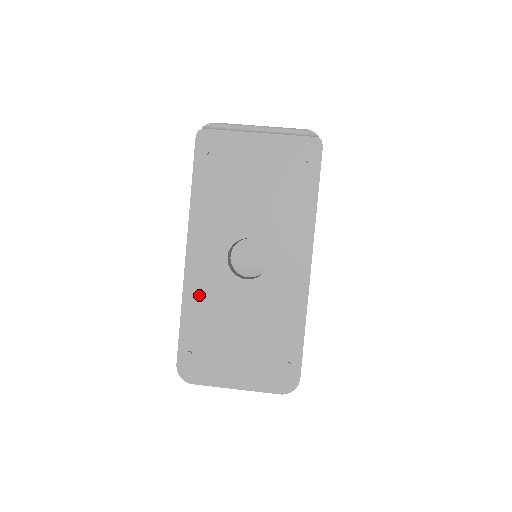
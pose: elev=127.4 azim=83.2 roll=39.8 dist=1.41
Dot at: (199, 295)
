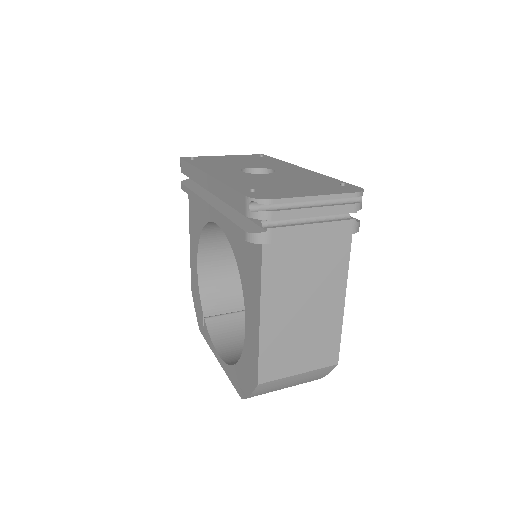
Dot at: (234, 180)
